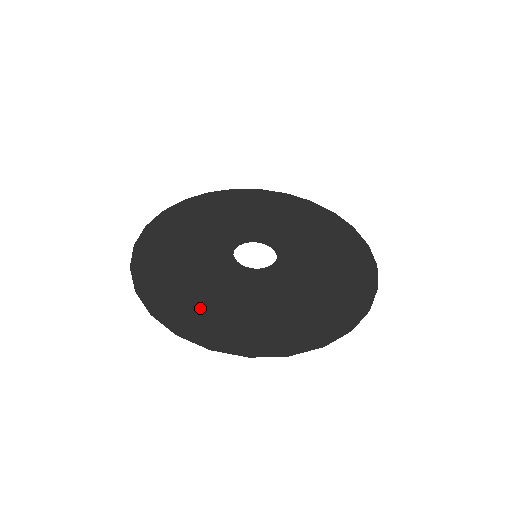
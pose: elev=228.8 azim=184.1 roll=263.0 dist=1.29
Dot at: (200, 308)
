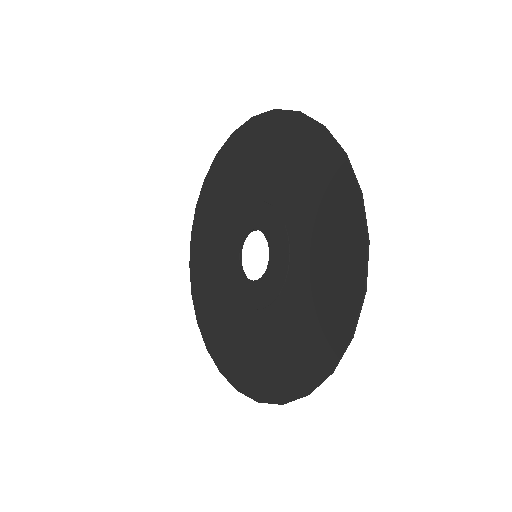
Dot at: (256, 361)
